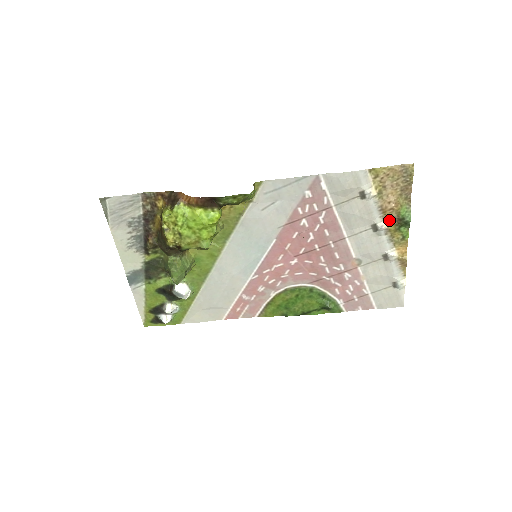
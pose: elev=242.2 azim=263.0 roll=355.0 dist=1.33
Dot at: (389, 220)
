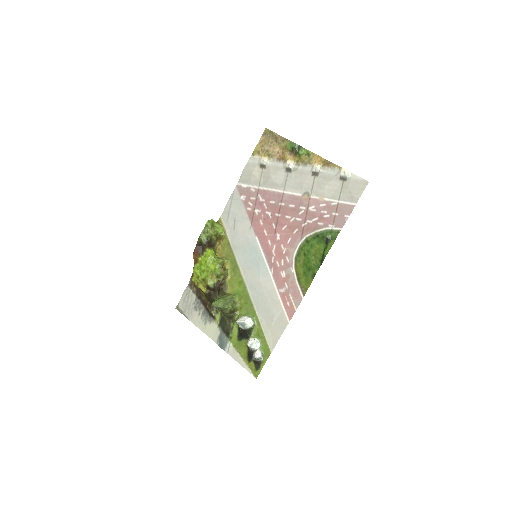
Dot at: (290, 158)
